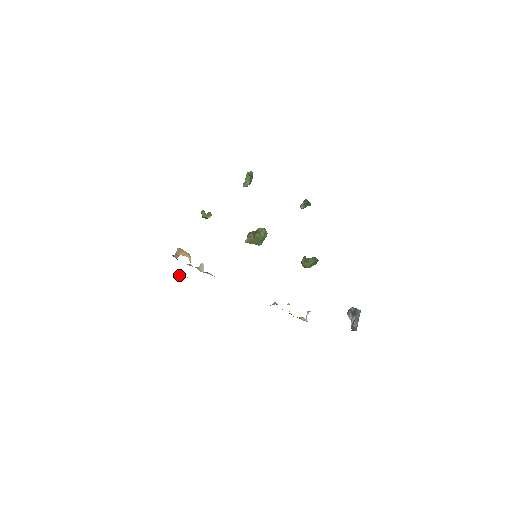
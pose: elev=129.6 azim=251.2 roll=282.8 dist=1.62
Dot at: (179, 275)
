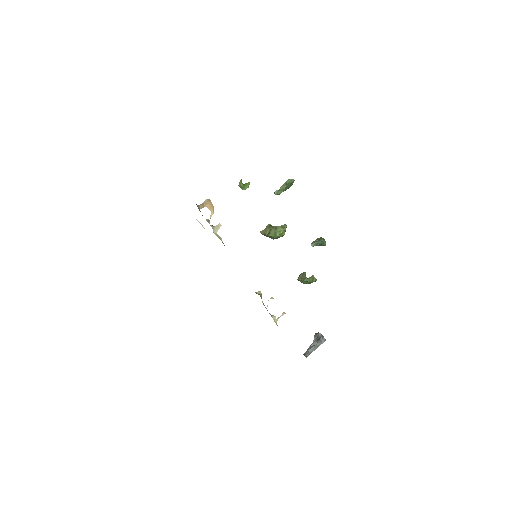
Dot at: (198, 221)
